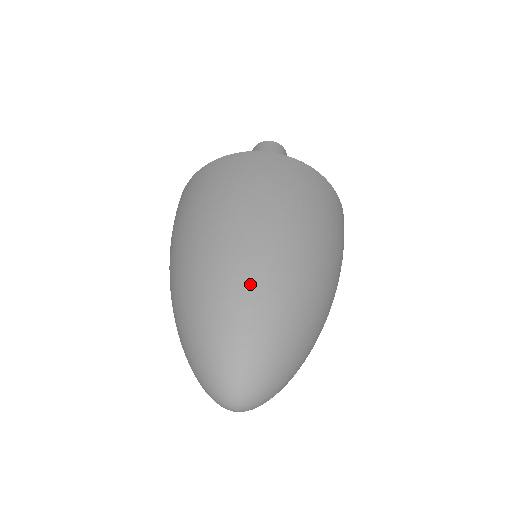
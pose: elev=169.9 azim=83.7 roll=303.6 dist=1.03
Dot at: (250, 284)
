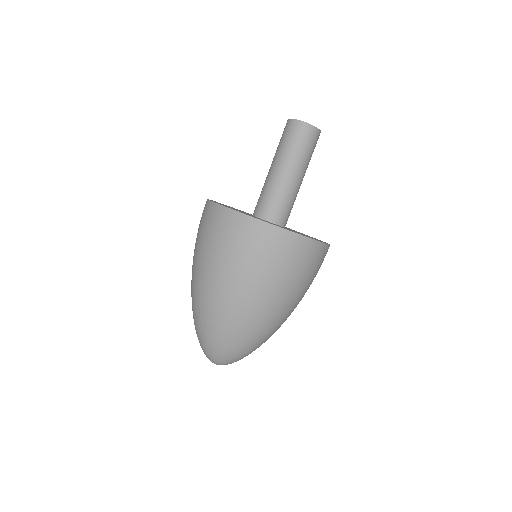
Dot at: (209, 320)
